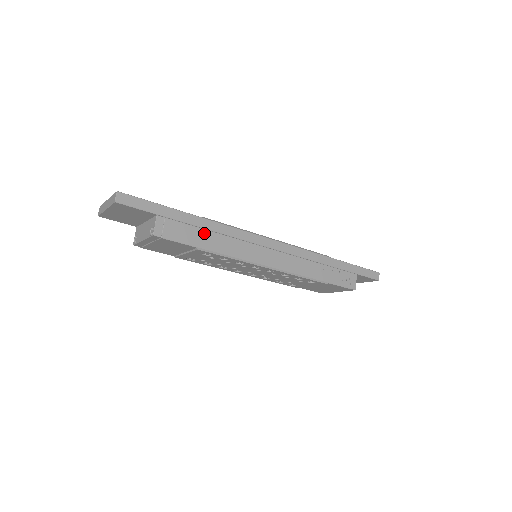
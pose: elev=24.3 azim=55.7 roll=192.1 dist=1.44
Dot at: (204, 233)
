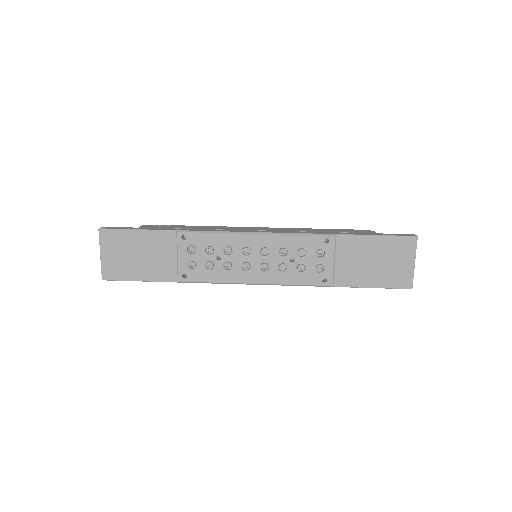
Dot at: occluded
